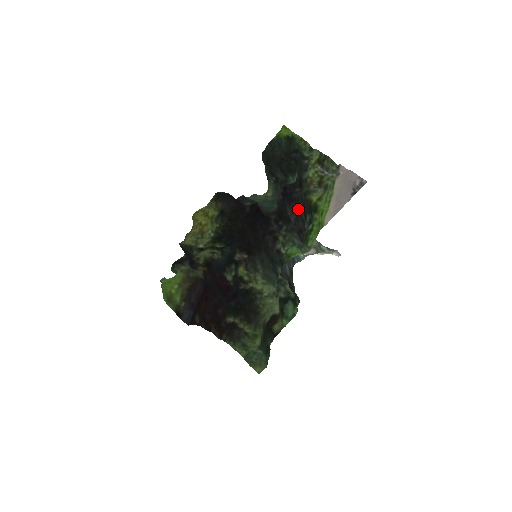
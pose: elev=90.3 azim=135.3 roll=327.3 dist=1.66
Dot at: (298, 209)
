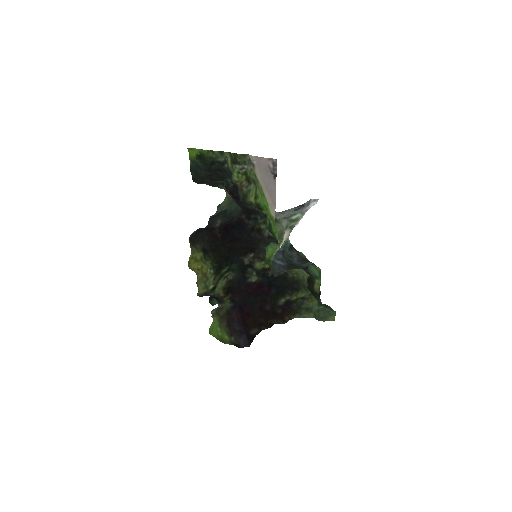
Dot at: occluded
